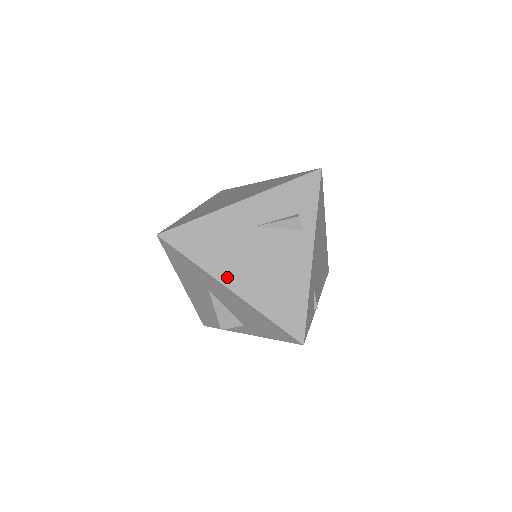
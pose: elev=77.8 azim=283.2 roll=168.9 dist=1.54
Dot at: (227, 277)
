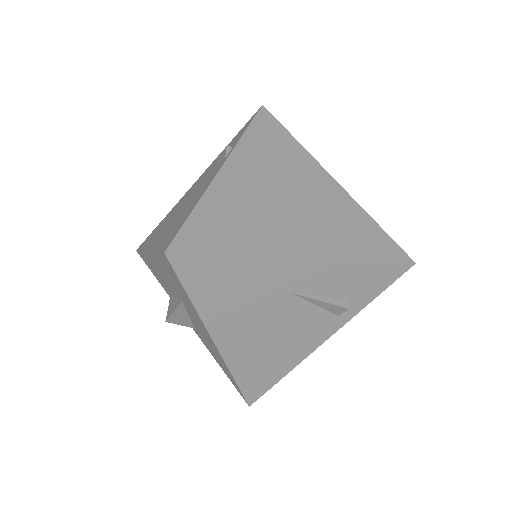
Dot at: (221, 331)
